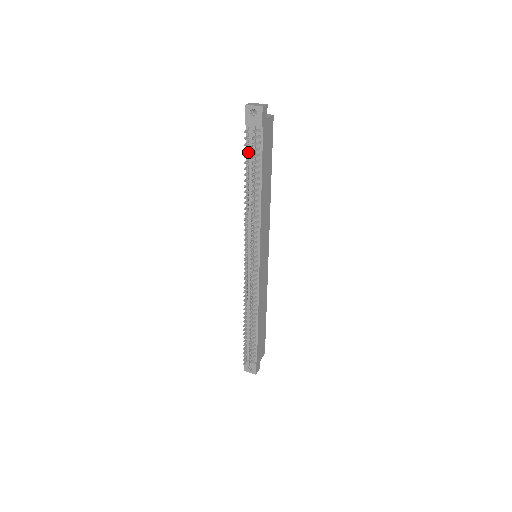
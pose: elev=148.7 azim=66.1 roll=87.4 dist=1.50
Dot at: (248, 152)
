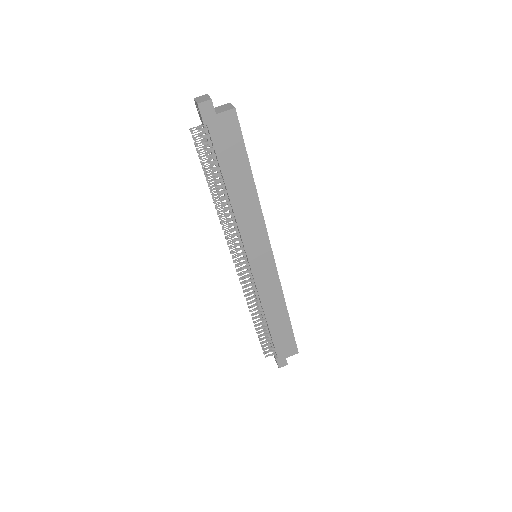
Dot at: occluded
